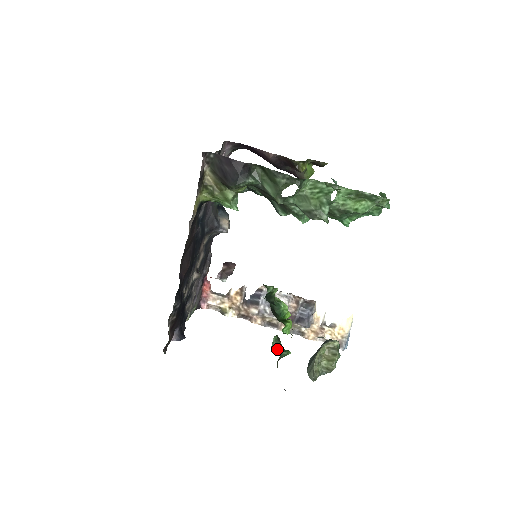
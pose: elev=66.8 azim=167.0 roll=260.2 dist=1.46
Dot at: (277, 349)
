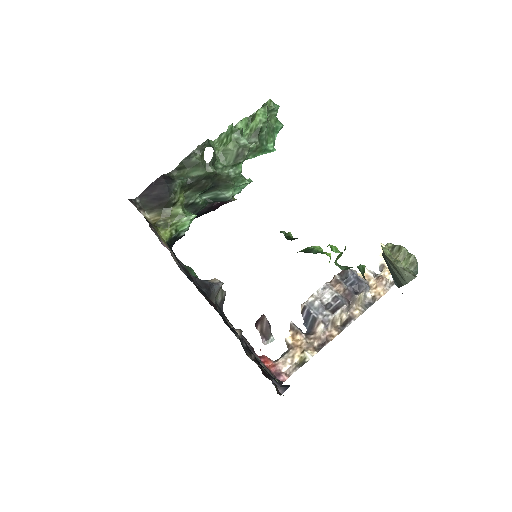
Dot at: (349, 268)
